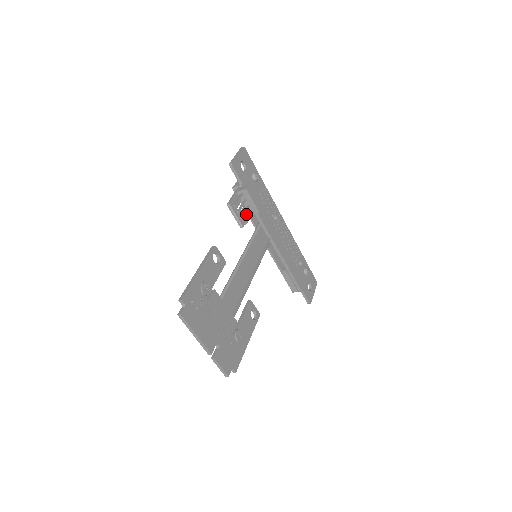
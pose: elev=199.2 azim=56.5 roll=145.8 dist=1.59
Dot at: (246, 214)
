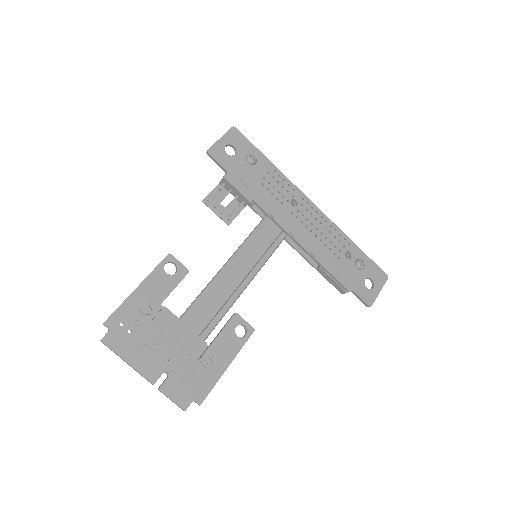
Dot at: (237, 207)
